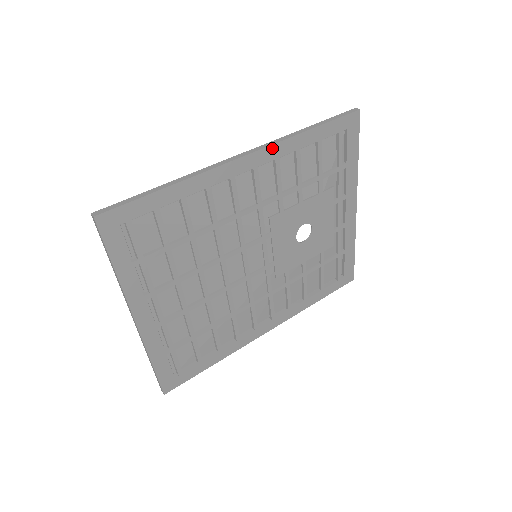
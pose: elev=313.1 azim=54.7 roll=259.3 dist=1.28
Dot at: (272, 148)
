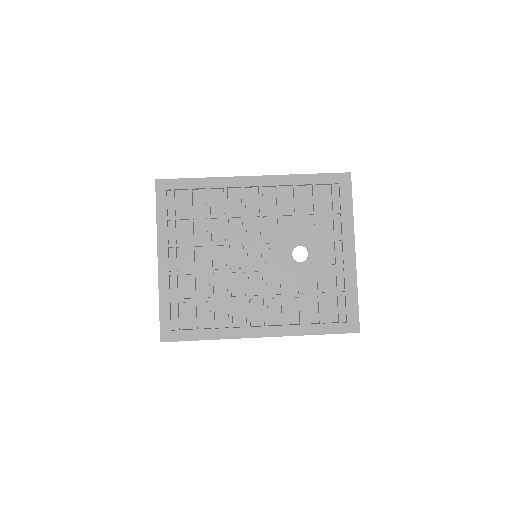
Dot at: (274, 177)
